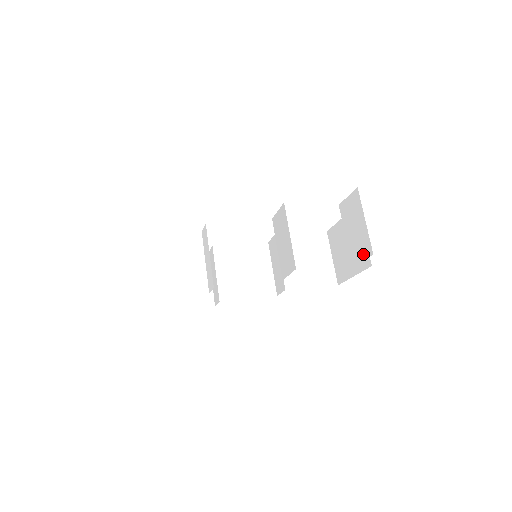
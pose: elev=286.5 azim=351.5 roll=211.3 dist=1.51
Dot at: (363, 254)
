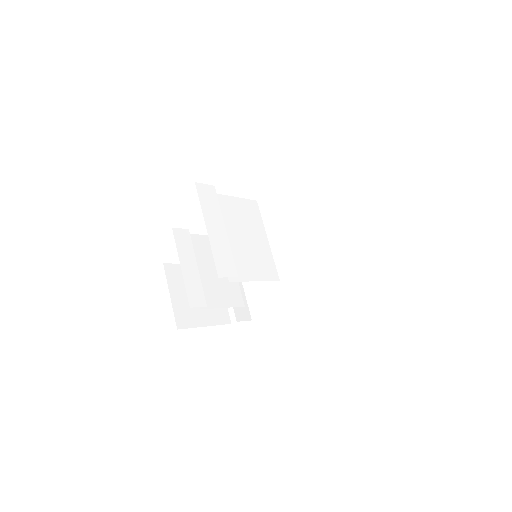
Dot at: occluded
